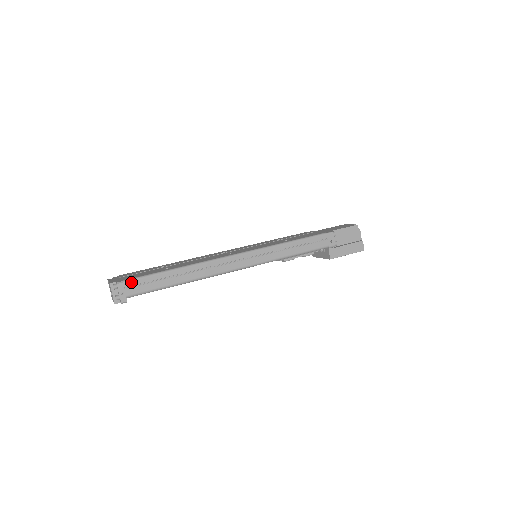
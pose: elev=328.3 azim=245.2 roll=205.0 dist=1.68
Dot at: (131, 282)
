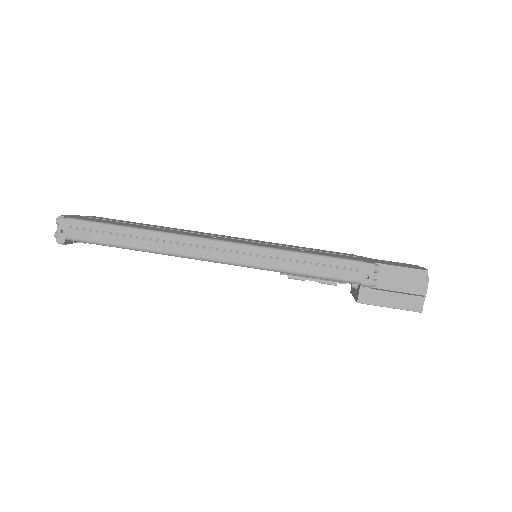
Dot at: (75, 222)
